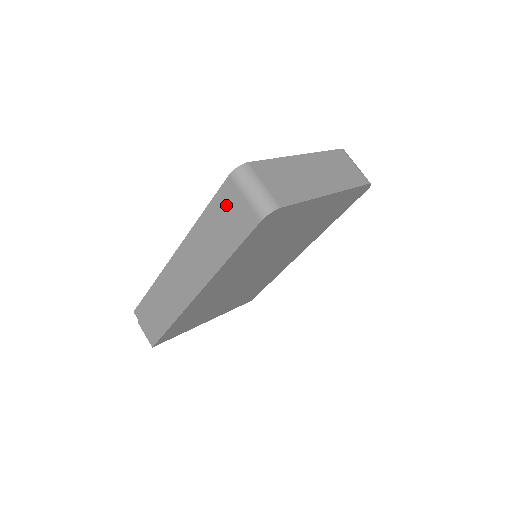
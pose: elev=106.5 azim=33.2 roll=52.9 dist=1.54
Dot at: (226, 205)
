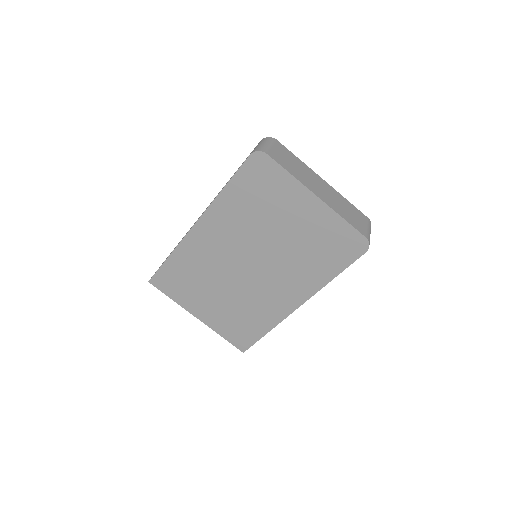
Dot at: occluded
